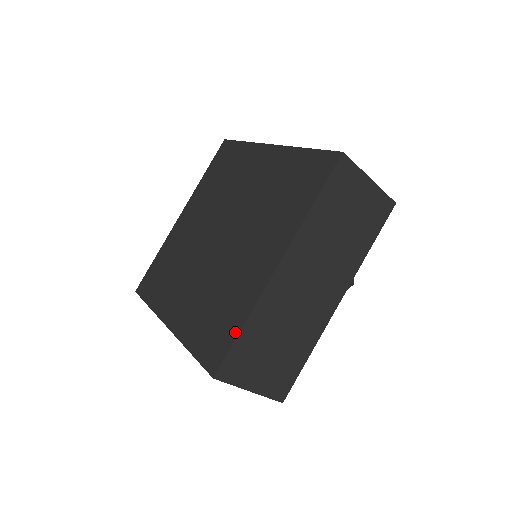
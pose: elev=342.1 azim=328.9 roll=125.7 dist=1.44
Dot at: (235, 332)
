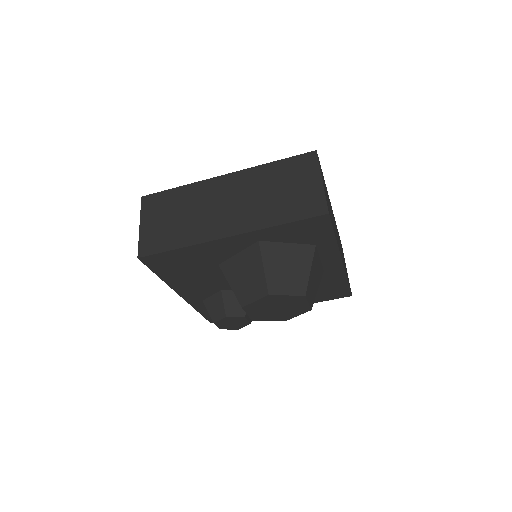
Dot at: occluded
